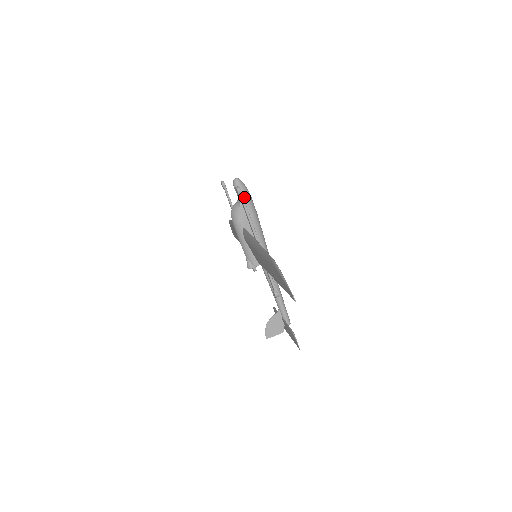
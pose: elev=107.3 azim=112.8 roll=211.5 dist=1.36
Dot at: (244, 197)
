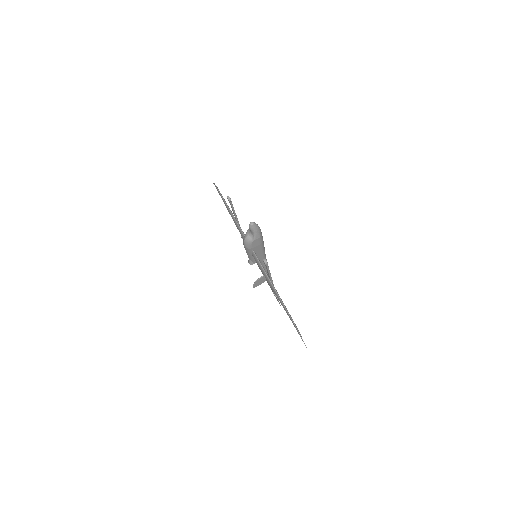
Dot at: (257, 235)
